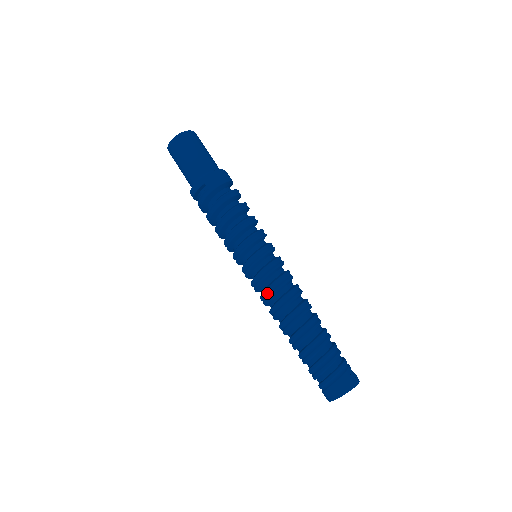
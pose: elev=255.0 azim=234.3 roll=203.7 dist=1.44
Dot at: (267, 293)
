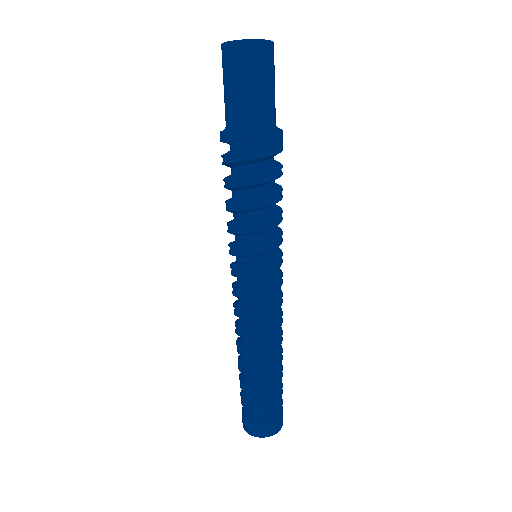
Dot at: (248, 312)
